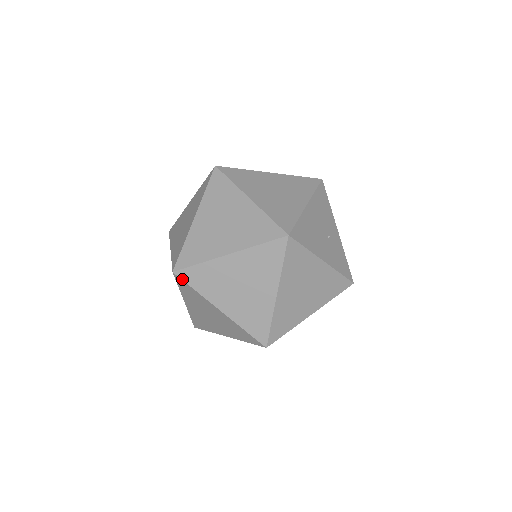
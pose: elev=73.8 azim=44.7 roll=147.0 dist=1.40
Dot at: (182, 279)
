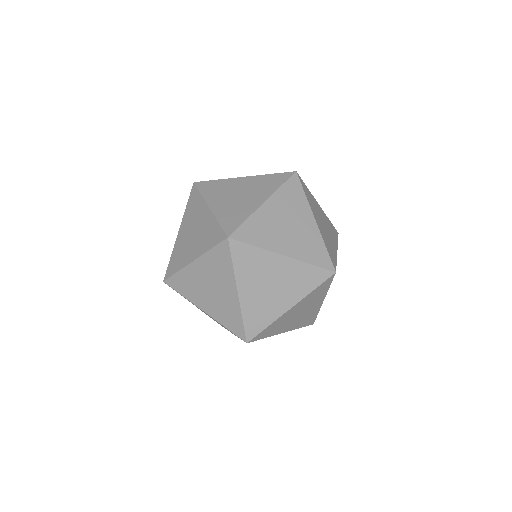
Dot at: (230, 248)
